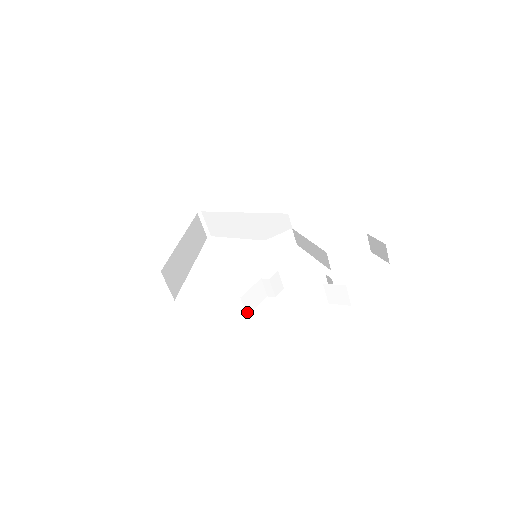
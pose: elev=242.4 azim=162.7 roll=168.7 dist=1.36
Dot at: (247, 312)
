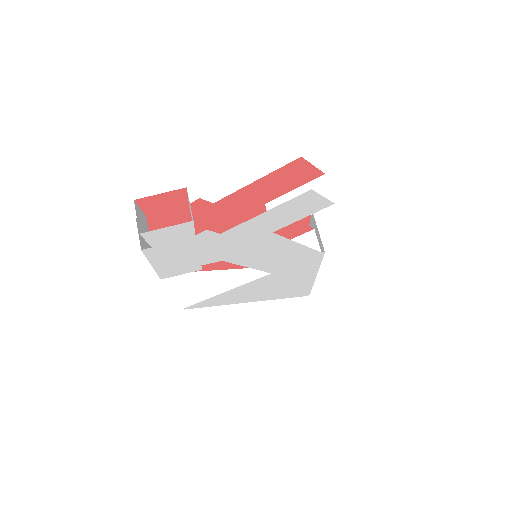
Dot at: occluded
